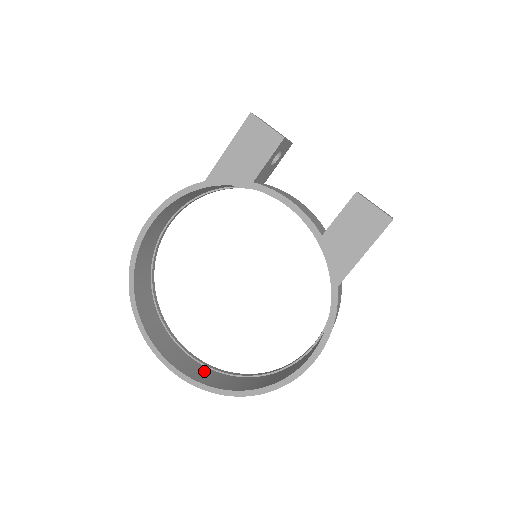
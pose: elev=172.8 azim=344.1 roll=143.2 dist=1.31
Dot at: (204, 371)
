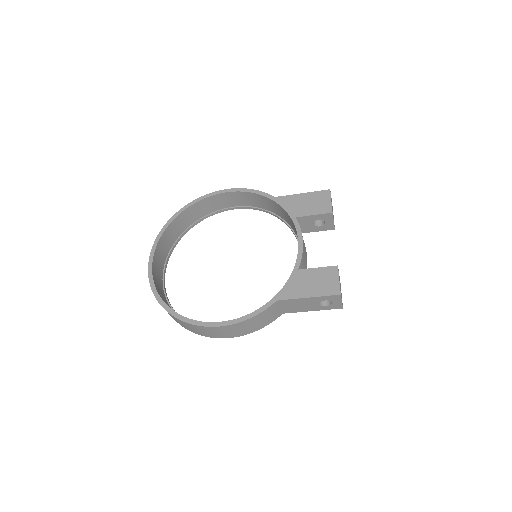
Dot at: (161, 286)
